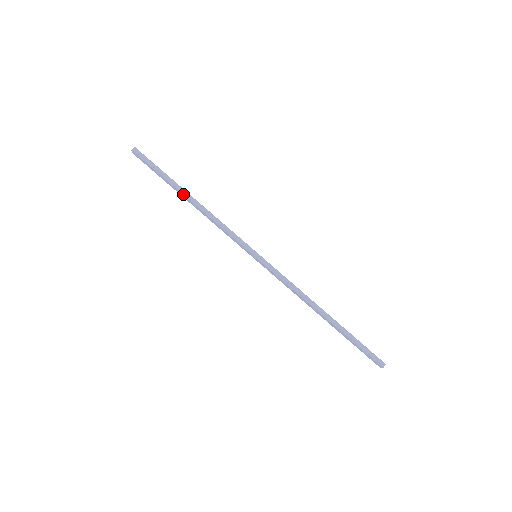
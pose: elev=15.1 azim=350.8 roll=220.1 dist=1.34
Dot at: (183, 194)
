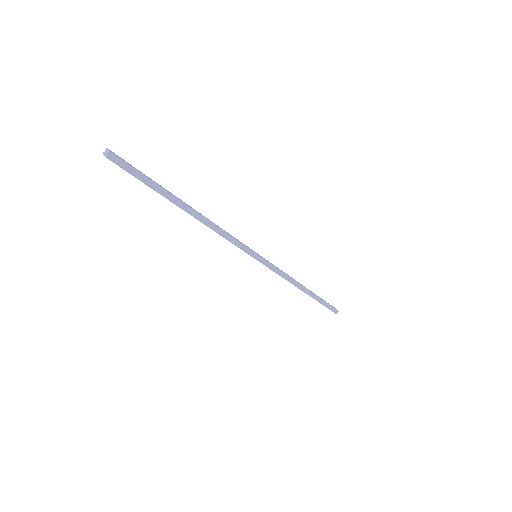
Dot at: (183, 209)
